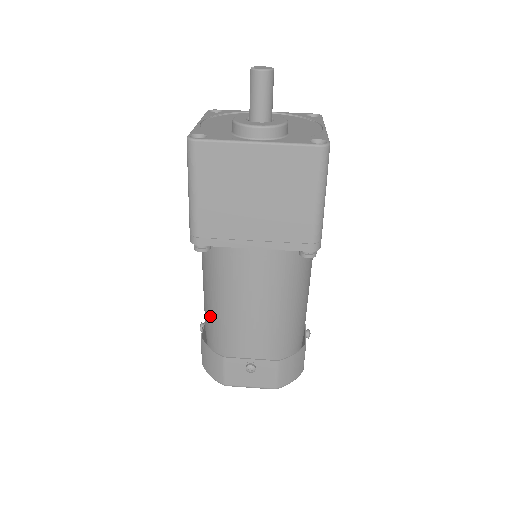
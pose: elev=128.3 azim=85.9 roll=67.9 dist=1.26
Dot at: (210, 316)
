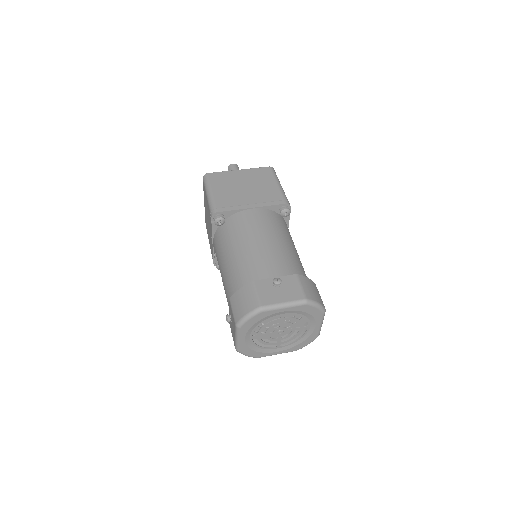
Dot at: (234, 274)
